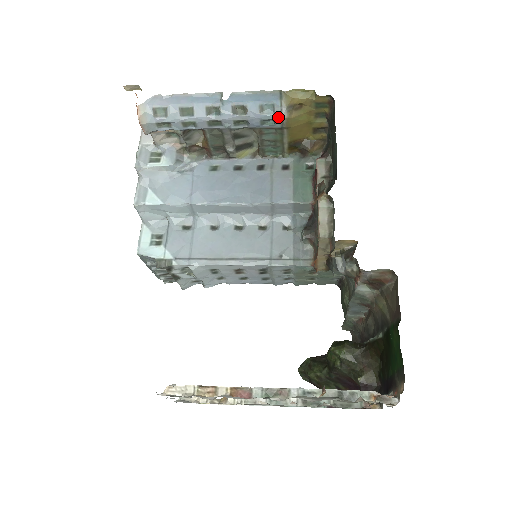
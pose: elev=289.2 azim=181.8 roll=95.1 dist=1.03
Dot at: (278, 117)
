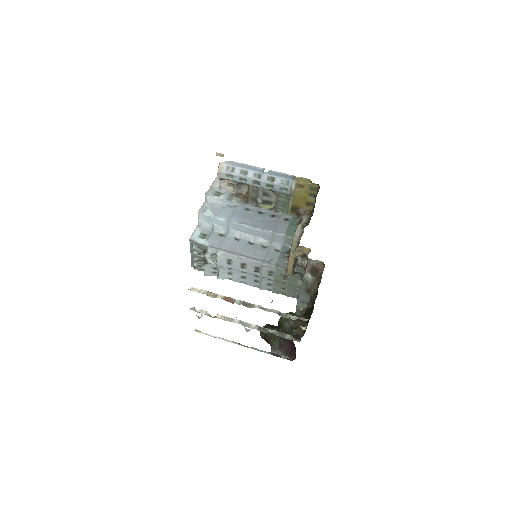
Dot at: (289, 188)
